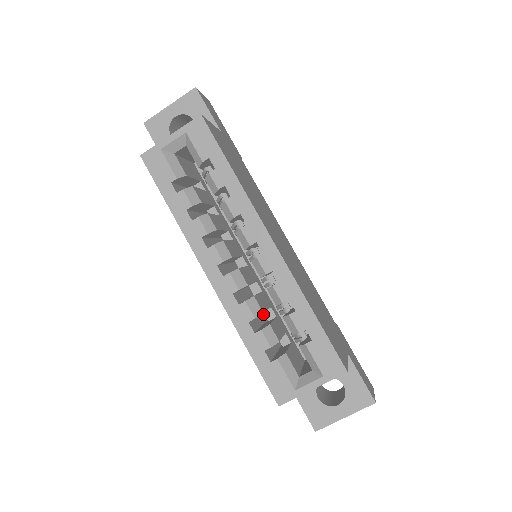
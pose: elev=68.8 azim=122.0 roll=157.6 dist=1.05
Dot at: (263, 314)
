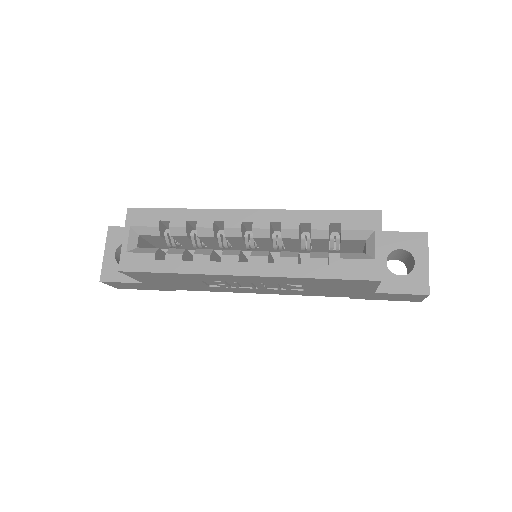
Dot at: occluded
